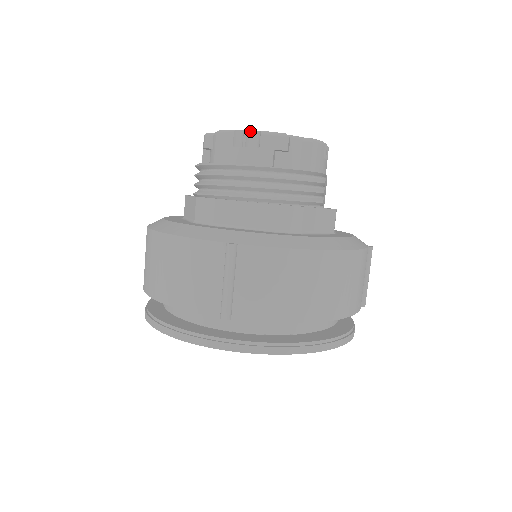
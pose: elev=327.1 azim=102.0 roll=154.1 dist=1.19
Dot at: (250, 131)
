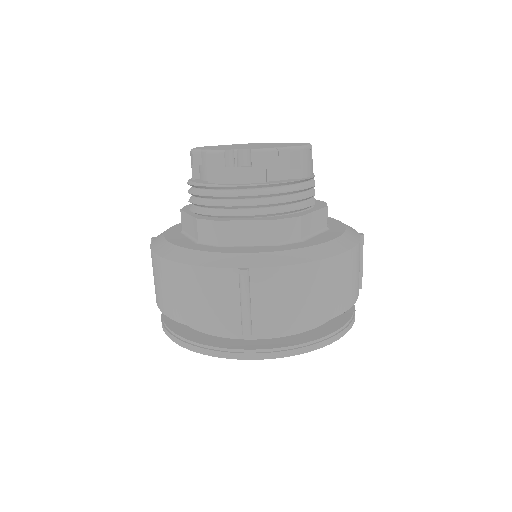
Dot at: (240, 150)
